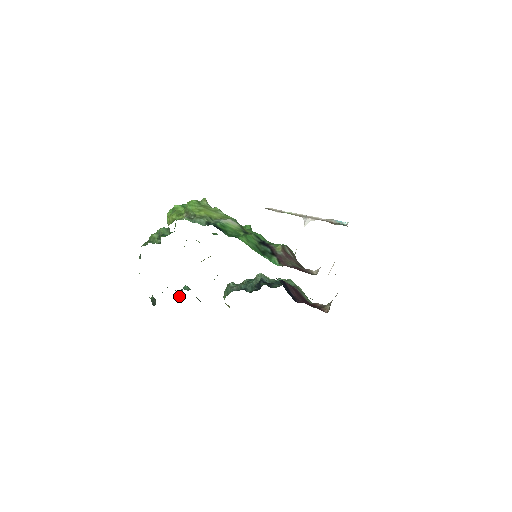
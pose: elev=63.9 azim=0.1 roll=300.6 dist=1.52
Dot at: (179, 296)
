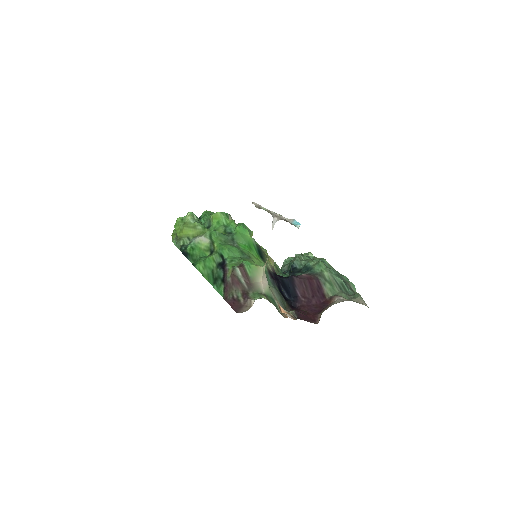
Dot at: occluded
